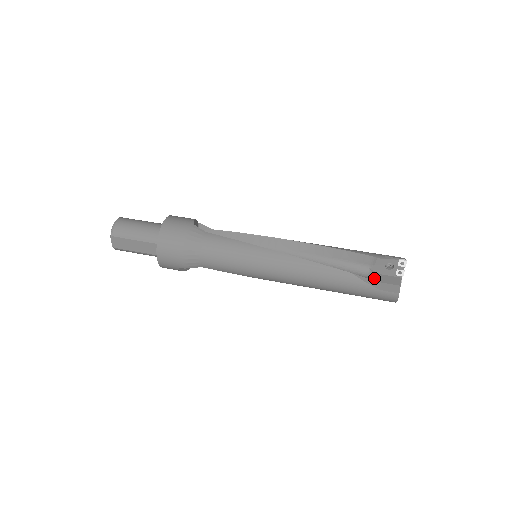
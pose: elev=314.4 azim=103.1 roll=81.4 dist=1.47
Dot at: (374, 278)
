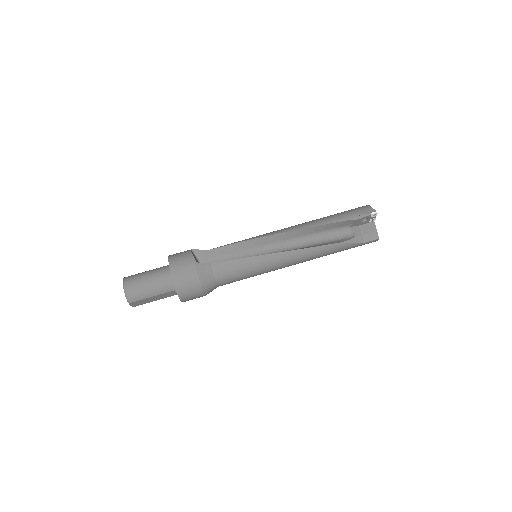
Dot at: (356, 235)
